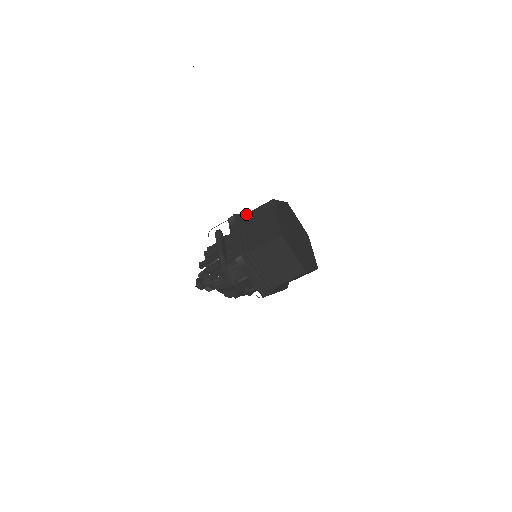
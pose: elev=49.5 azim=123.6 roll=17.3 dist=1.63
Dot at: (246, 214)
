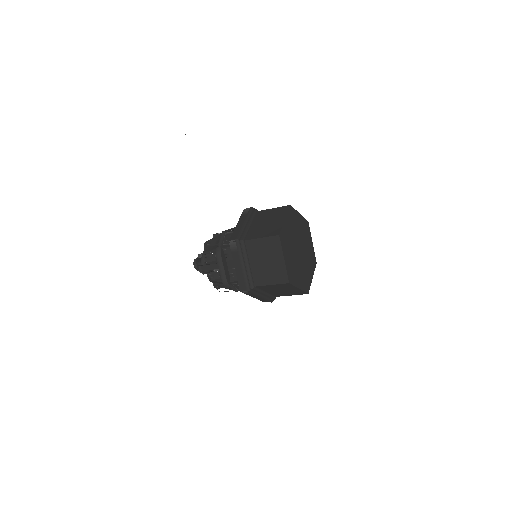
Dot at: (249, 240)
